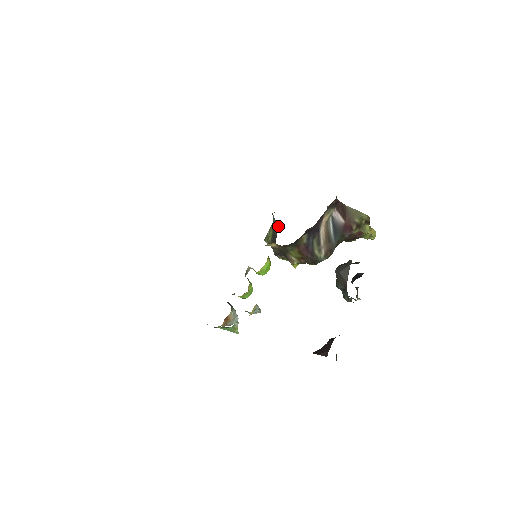
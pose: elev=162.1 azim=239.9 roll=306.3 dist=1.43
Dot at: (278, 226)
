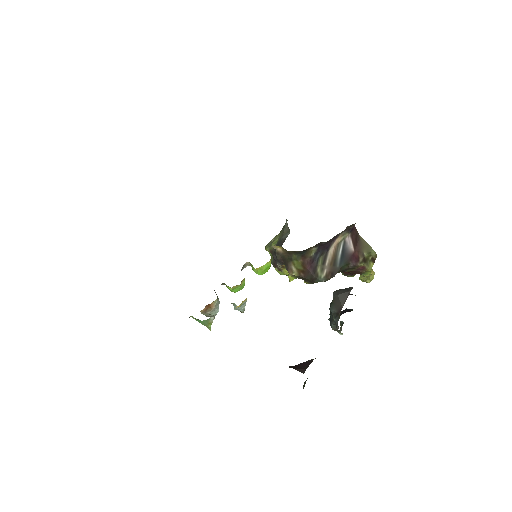
Dot at: (288, 233)
